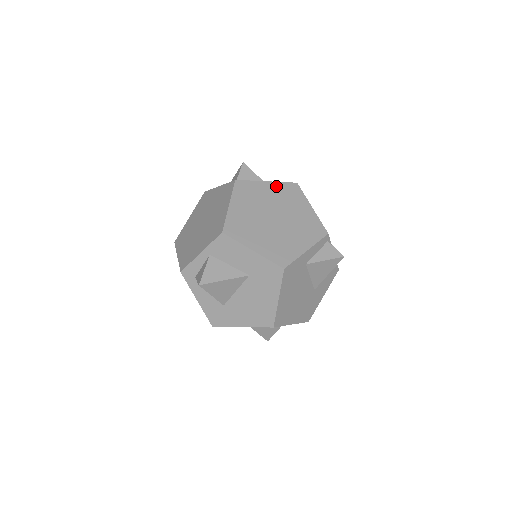
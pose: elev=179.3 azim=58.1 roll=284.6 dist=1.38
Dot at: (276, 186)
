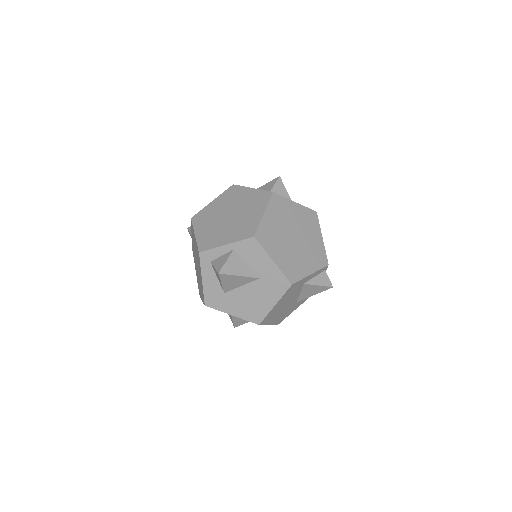
Dot at: (301, 209)
